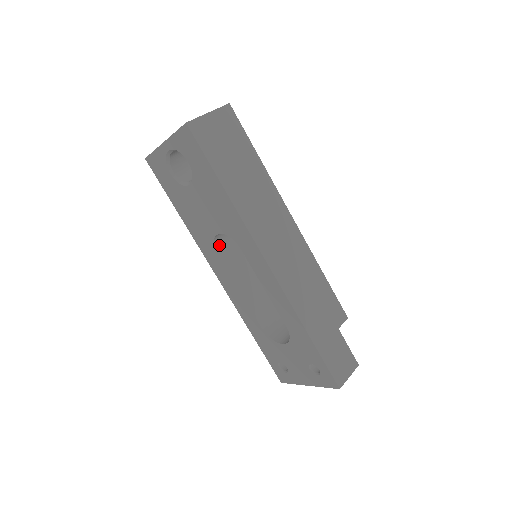
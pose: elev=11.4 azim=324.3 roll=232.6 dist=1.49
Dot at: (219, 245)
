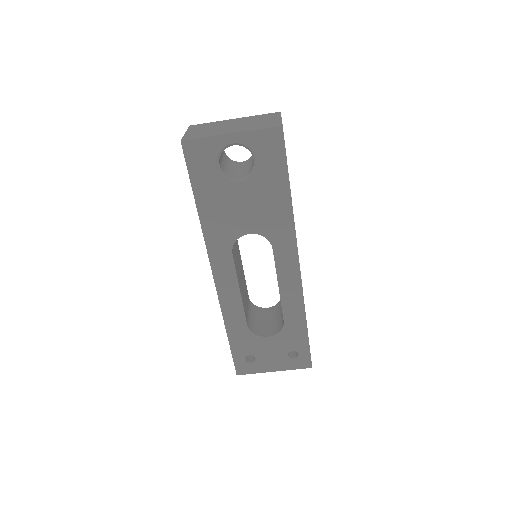
Dot at: occluded
